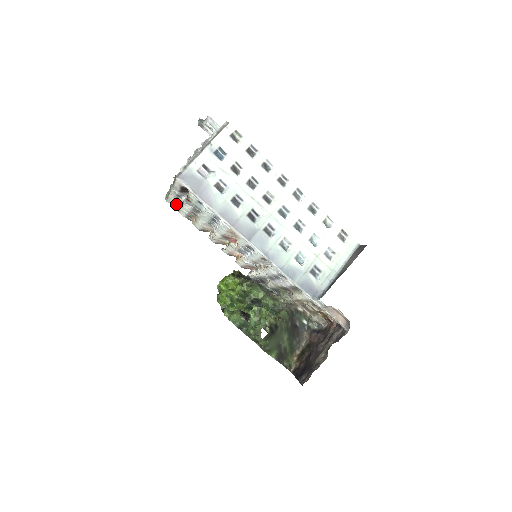
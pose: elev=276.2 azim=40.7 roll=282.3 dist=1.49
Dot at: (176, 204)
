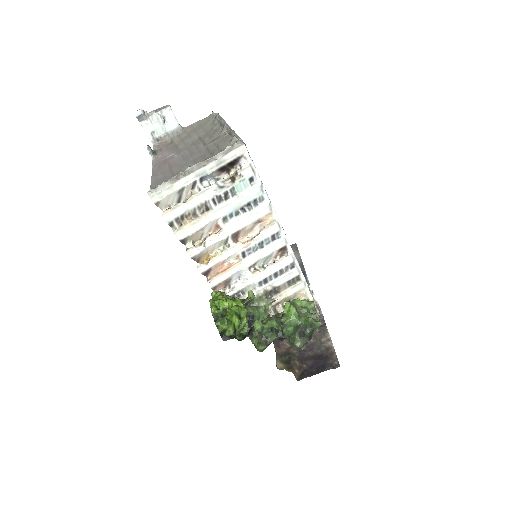
Dot at: (163, 201)
